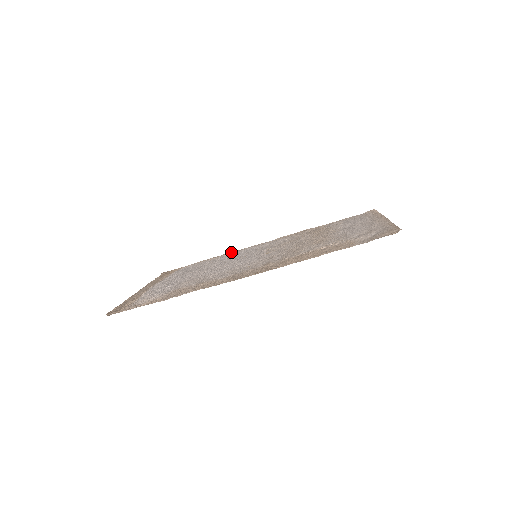
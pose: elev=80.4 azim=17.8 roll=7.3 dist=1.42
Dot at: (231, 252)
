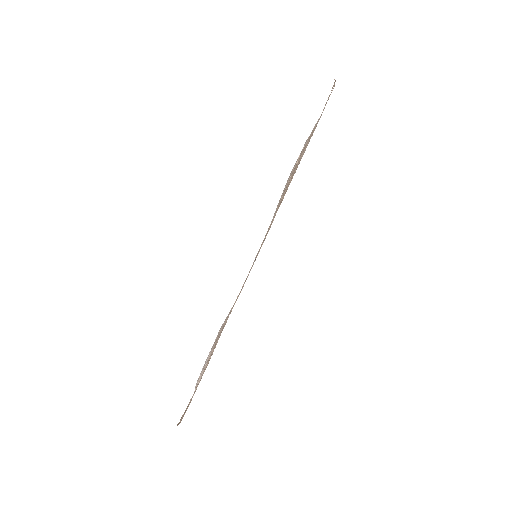
Dot at: occluded
